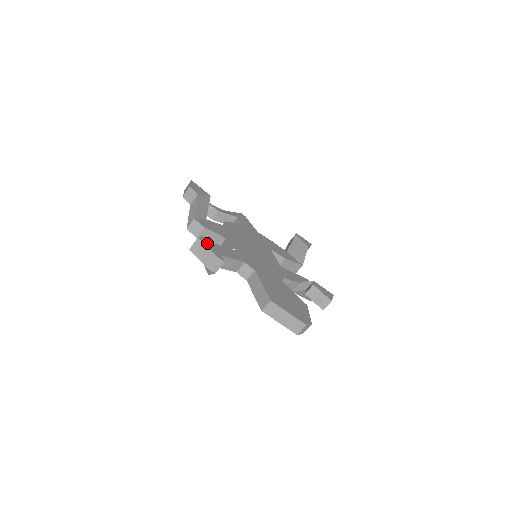
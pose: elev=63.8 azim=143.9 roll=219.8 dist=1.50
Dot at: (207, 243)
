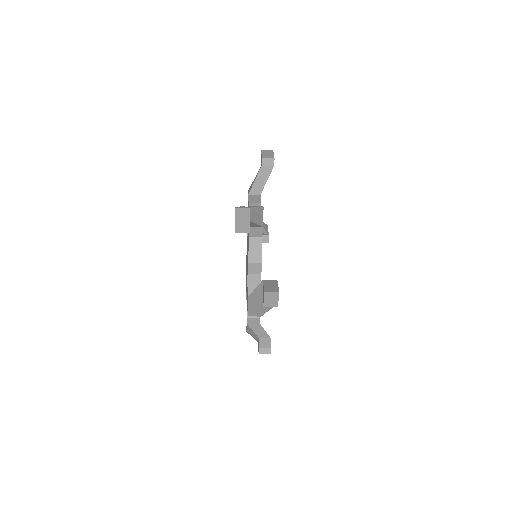
Dot at: occluded
